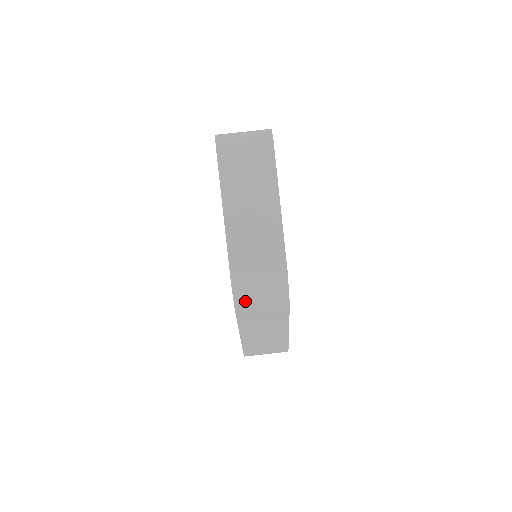
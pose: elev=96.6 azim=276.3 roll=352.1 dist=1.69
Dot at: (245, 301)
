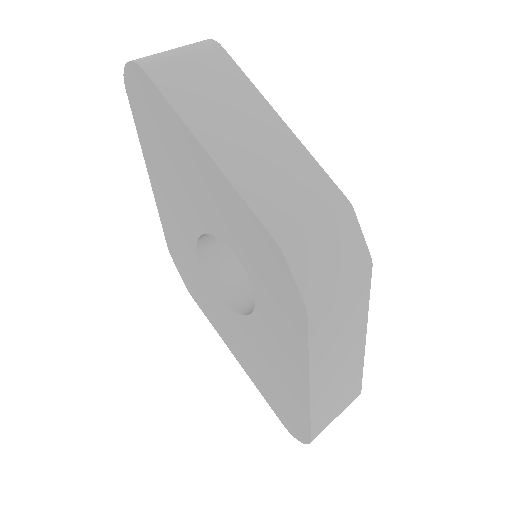
Dot at: (315, 285)
